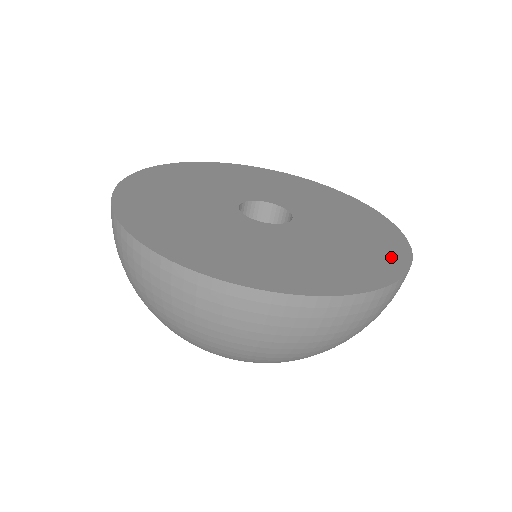
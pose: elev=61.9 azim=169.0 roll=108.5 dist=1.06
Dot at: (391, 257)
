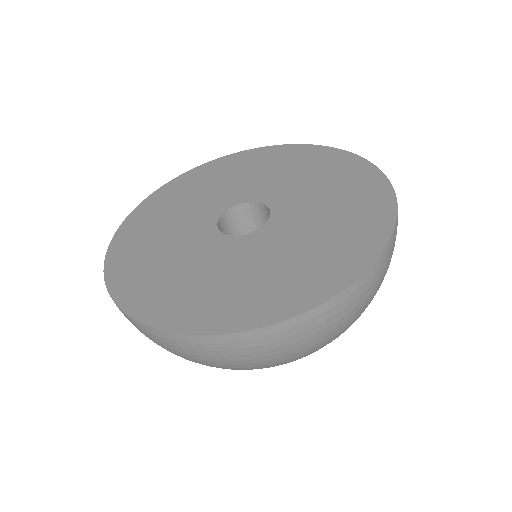
Dot at: (305, 291)
